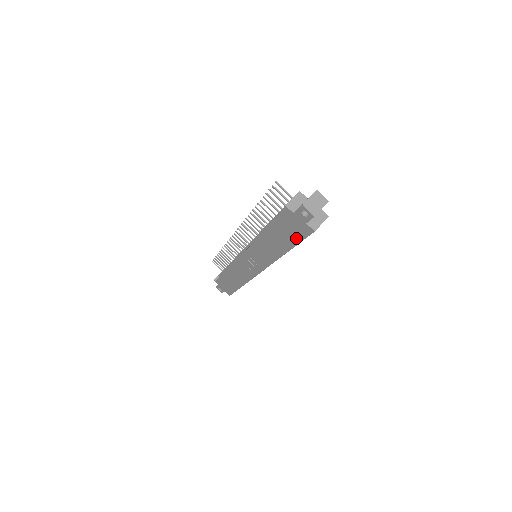
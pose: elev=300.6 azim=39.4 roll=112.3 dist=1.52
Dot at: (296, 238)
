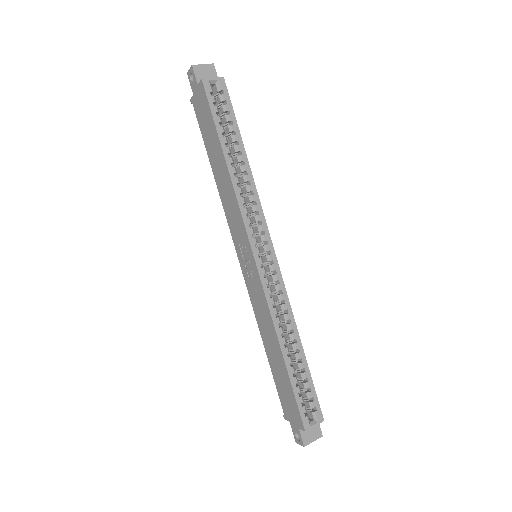
Dot at: (210, 119)
